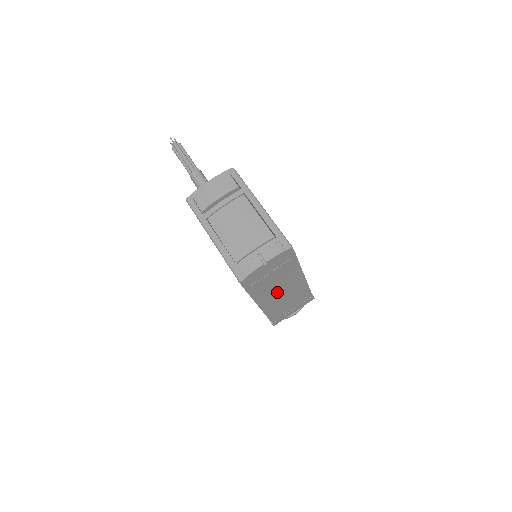
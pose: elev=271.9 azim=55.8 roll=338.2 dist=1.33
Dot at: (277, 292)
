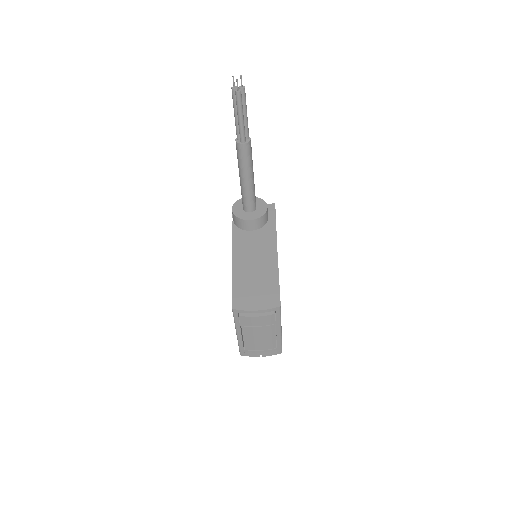
Dot at: occluded
